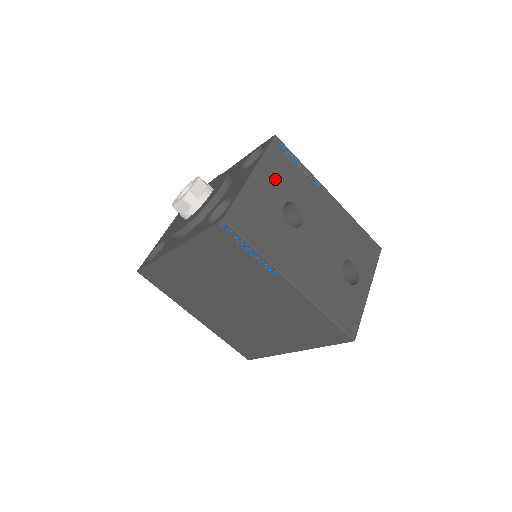
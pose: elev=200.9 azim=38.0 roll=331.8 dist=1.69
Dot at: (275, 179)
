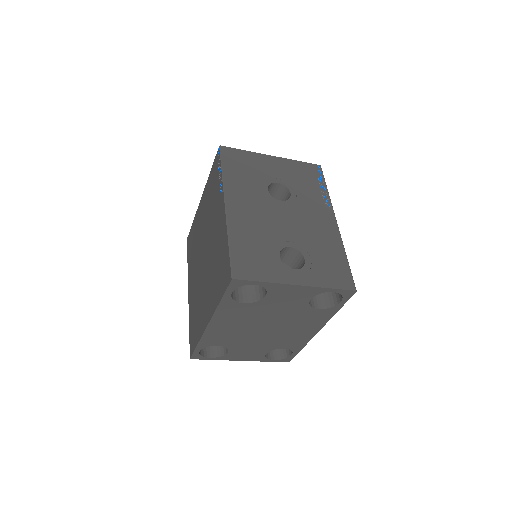
Dot at: (289, 172)
